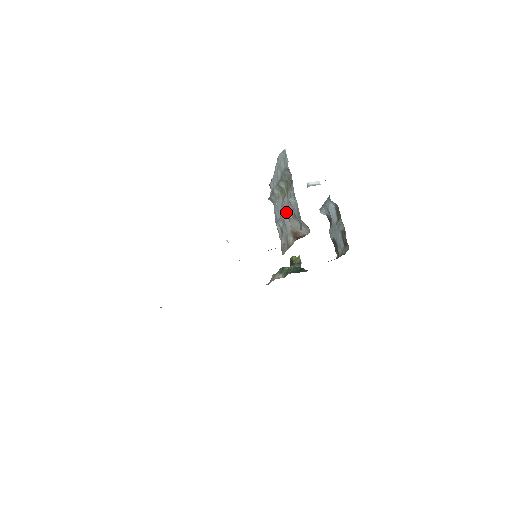
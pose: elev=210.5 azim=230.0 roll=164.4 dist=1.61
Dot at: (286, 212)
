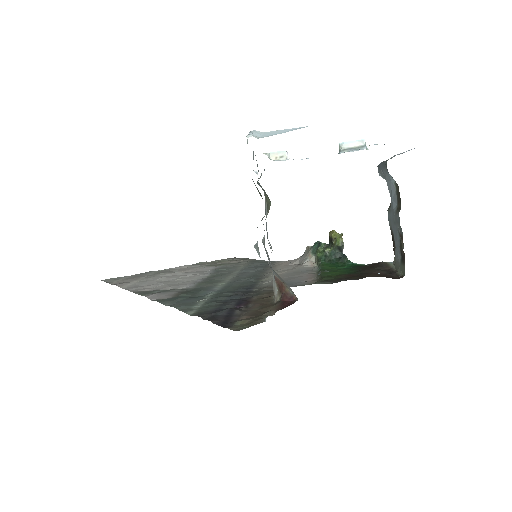
Dot at: (264, 247)
